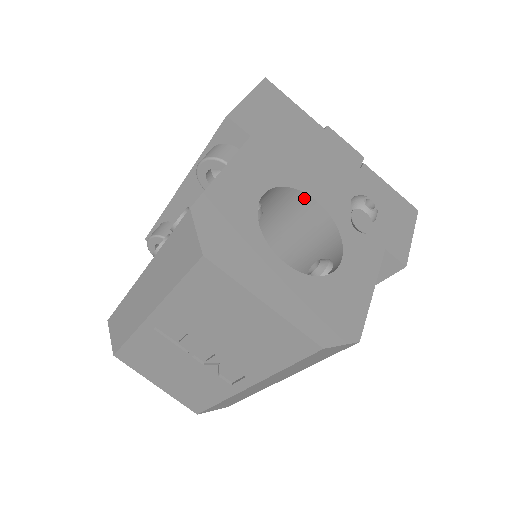
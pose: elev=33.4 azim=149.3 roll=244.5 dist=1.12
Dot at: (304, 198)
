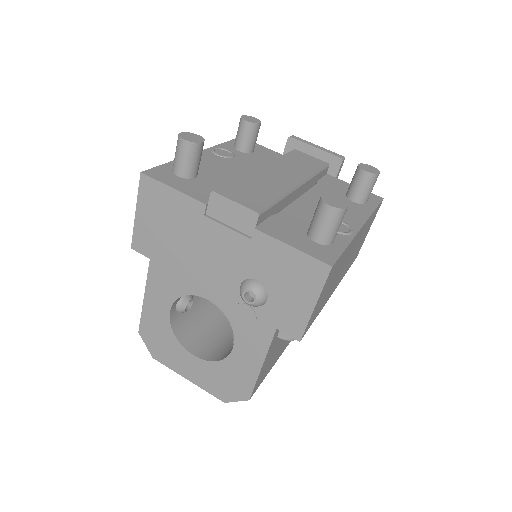
Dot at: (203, 294)
